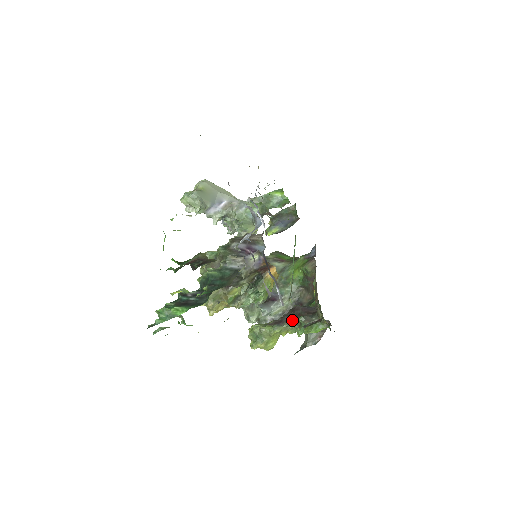
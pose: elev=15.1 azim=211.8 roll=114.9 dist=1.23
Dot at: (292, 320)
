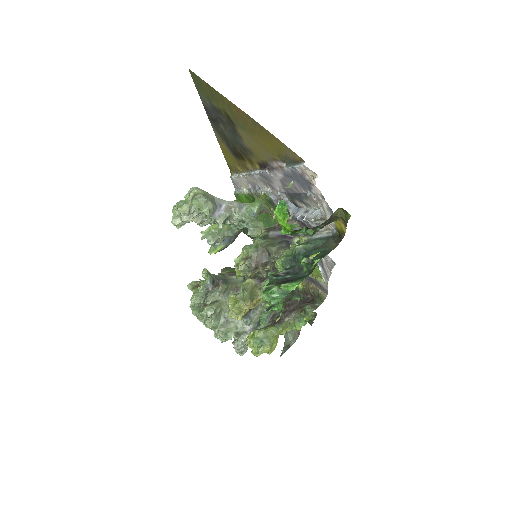
Dot at: (292, 314)
